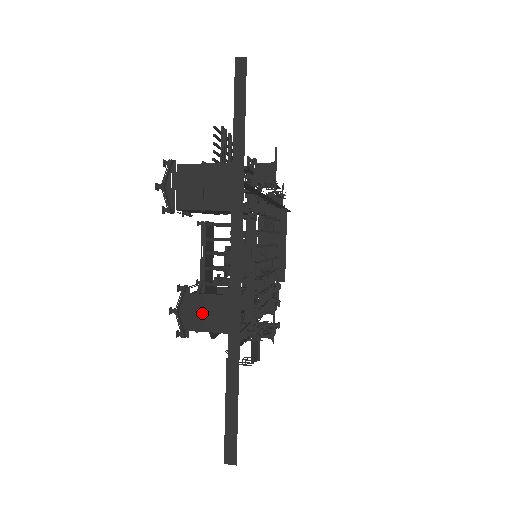
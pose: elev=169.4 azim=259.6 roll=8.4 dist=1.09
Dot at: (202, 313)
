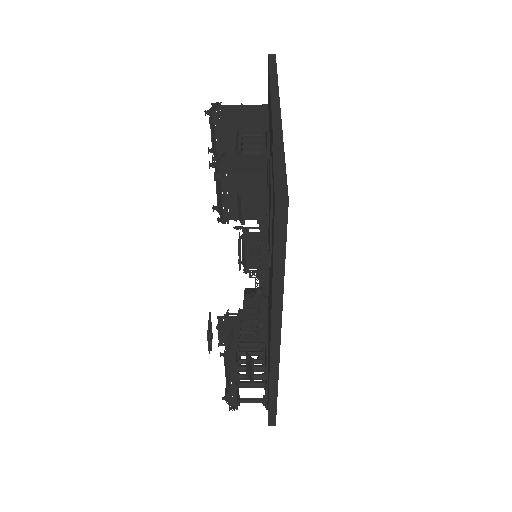
Dot at: (239, 163)
